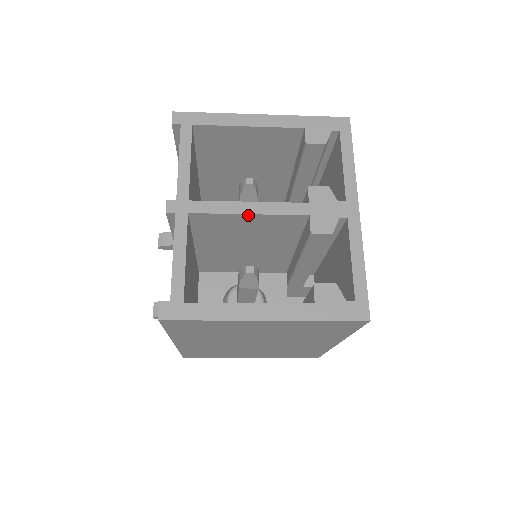
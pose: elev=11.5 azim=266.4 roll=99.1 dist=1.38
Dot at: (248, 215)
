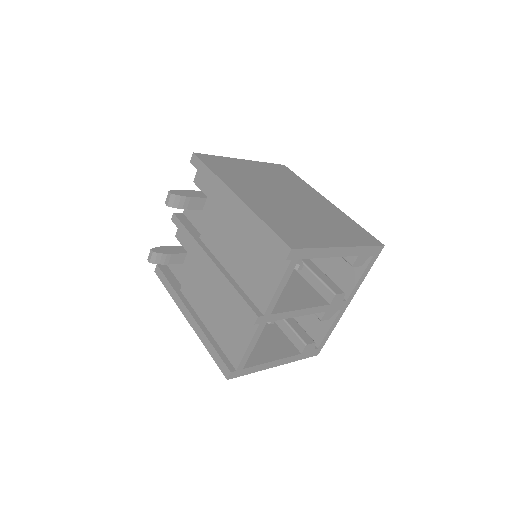
Dot at: (297, 315)
